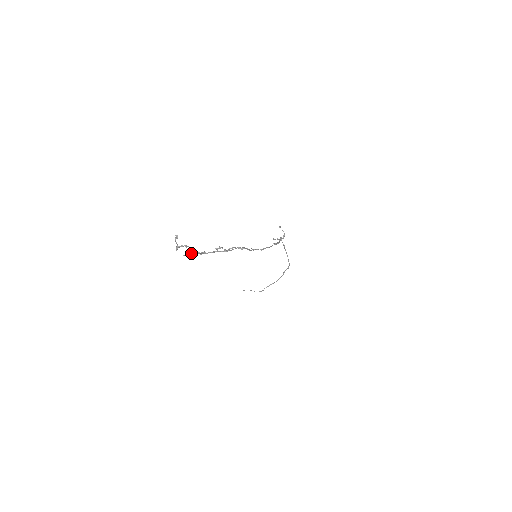
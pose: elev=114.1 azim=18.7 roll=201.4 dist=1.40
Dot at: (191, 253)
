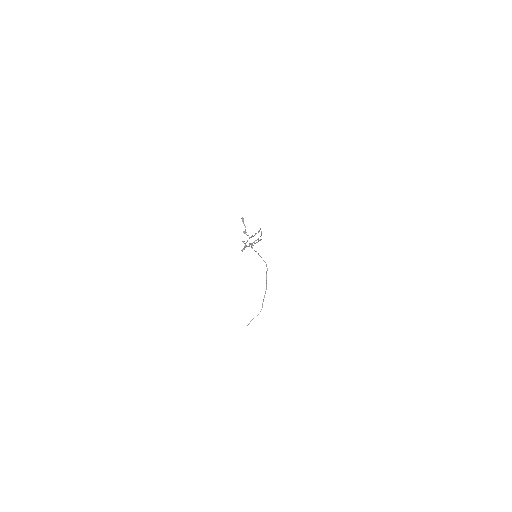
Dot at: (246, 242)
